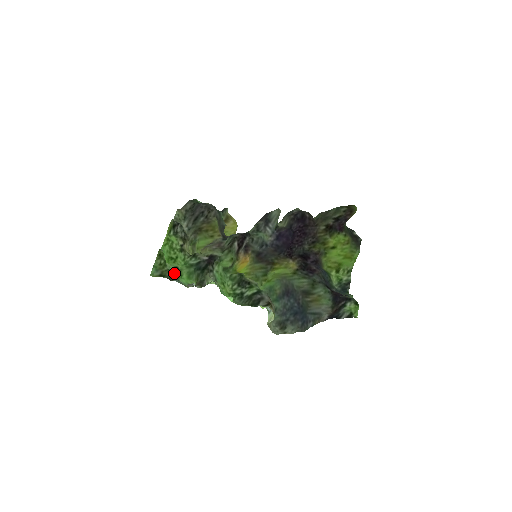
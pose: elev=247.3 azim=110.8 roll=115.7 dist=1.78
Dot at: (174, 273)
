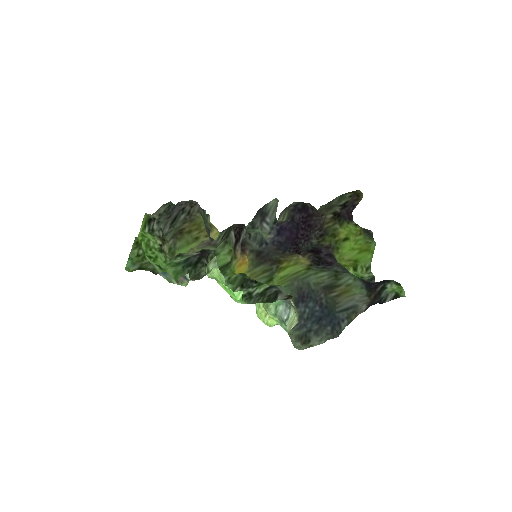
Dot at: (157, 269)
